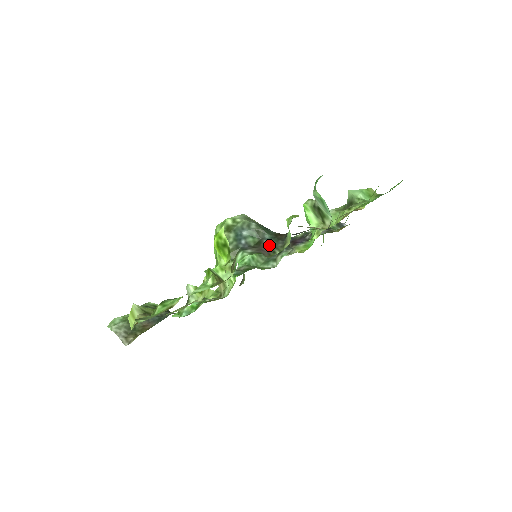
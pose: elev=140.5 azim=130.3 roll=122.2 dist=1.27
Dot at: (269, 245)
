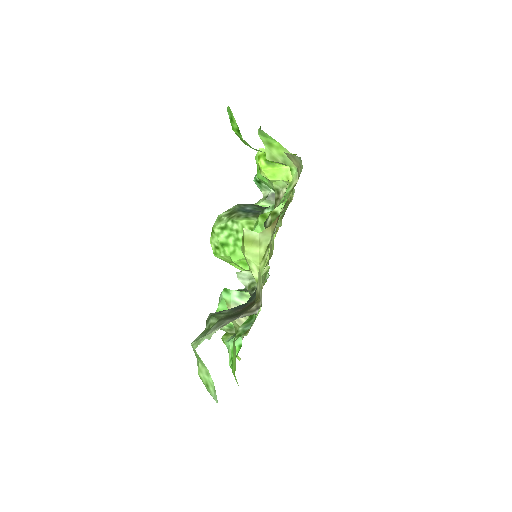
Dot at: occluded
